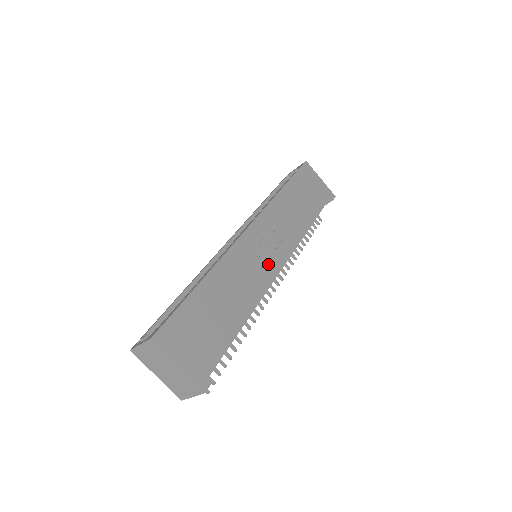
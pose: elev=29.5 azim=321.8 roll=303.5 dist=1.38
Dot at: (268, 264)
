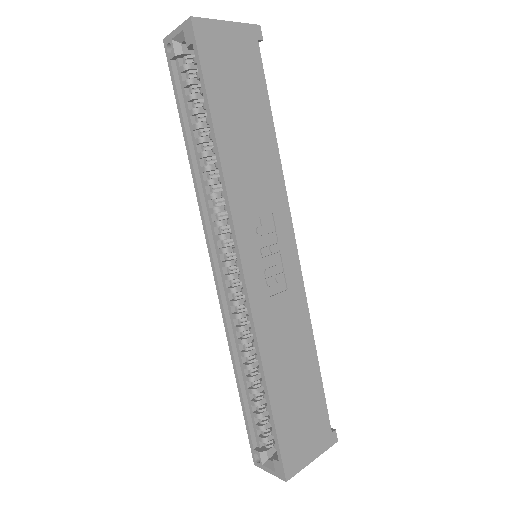
Dot at: (287, 272)
